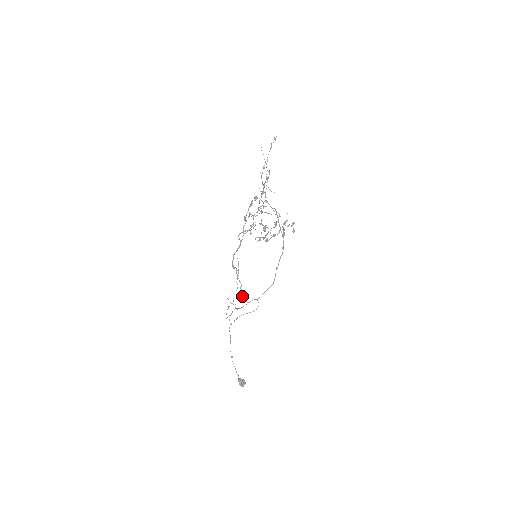
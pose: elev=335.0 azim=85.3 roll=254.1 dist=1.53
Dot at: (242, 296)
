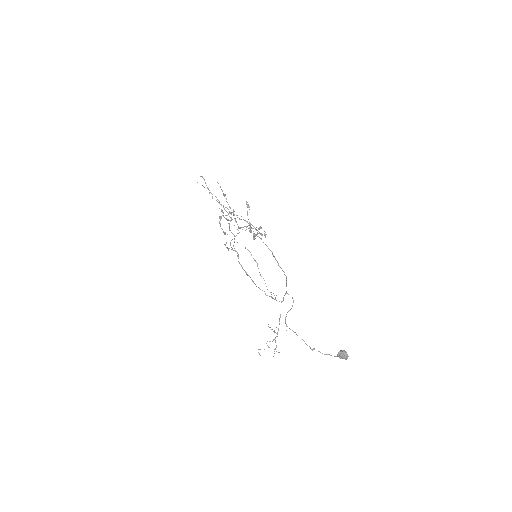
Dot at: occluded
